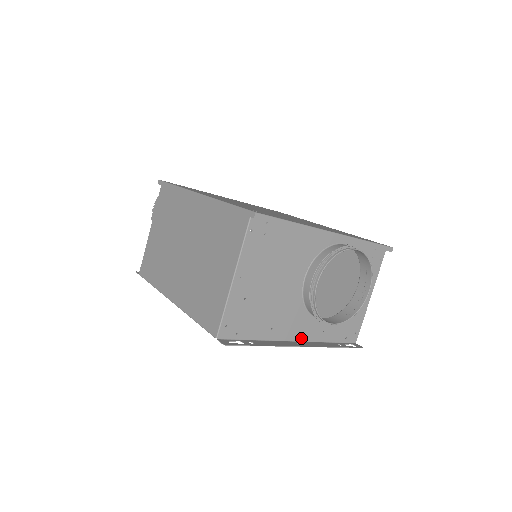
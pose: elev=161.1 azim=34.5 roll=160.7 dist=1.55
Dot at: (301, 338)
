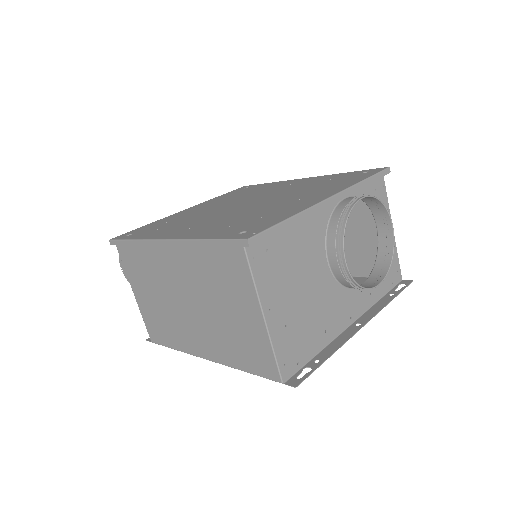
Dot at: (355, 316)
